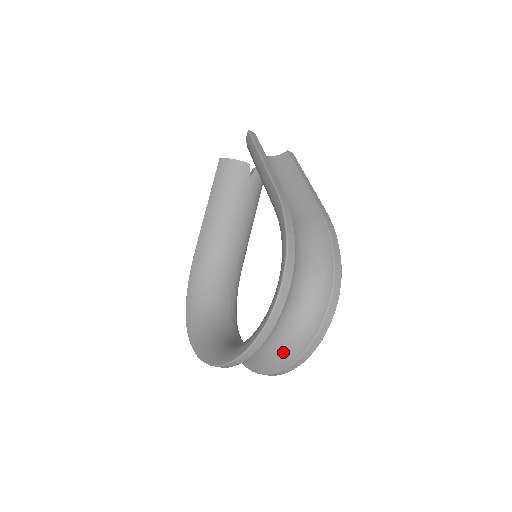
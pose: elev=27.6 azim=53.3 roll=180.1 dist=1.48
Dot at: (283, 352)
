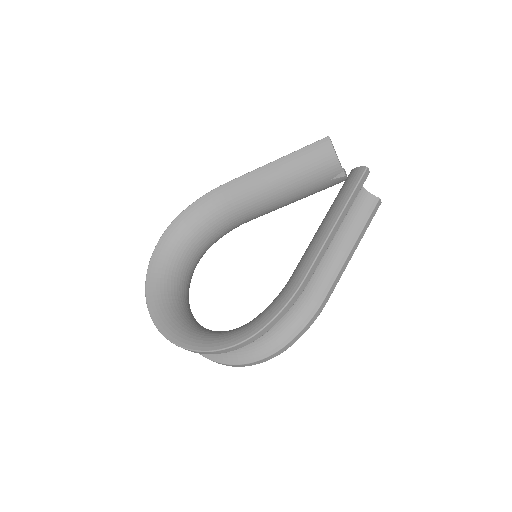
Dot at: occluded
